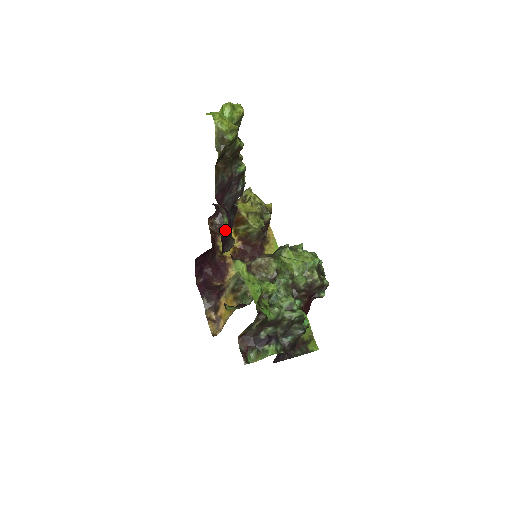
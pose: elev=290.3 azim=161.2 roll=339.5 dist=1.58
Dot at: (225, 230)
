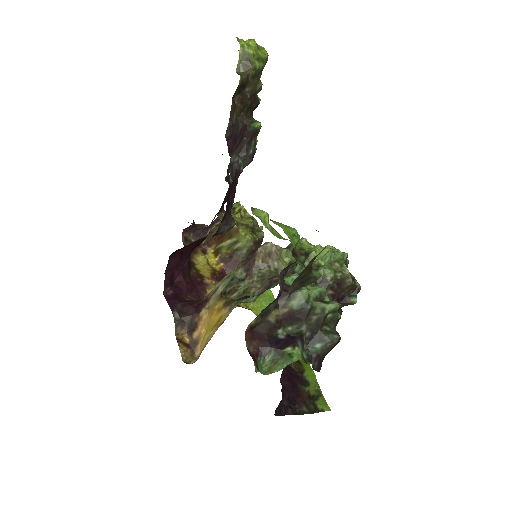
Dot at: (239, 173)
